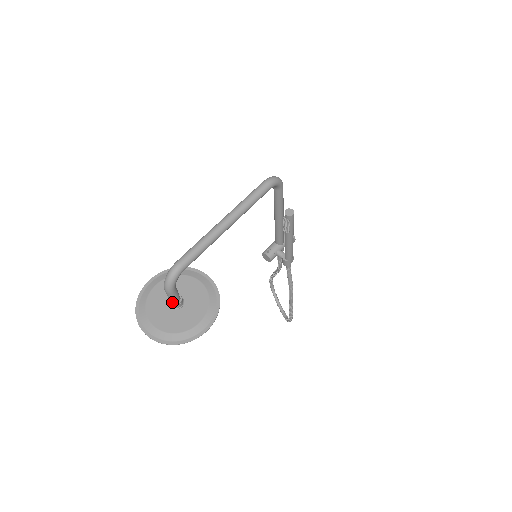
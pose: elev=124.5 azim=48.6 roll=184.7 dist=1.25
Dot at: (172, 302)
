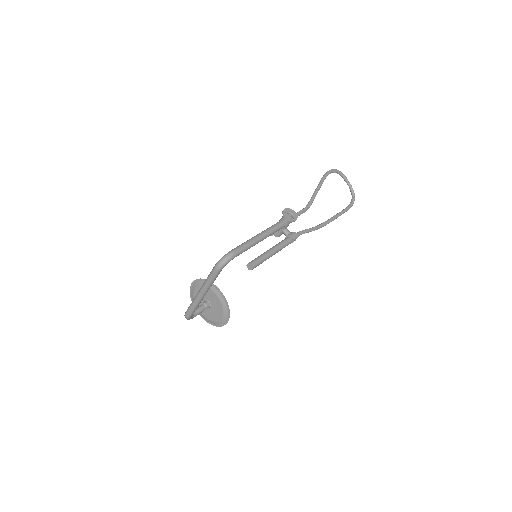
Dot at: occluded
